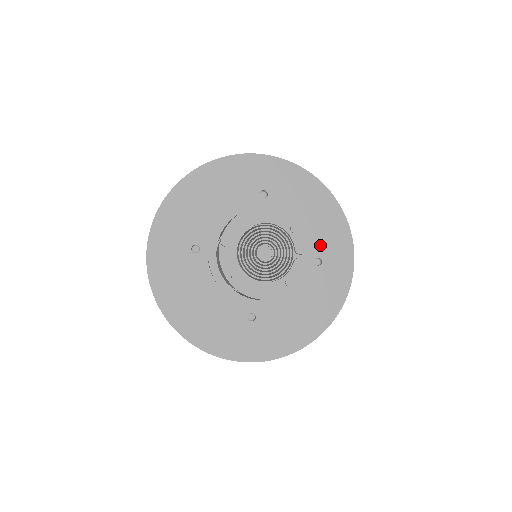
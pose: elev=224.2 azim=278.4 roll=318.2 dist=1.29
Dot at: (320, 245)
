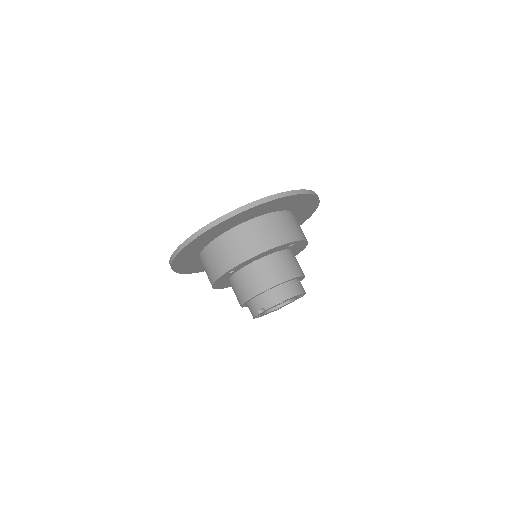
Dot at: occluded
